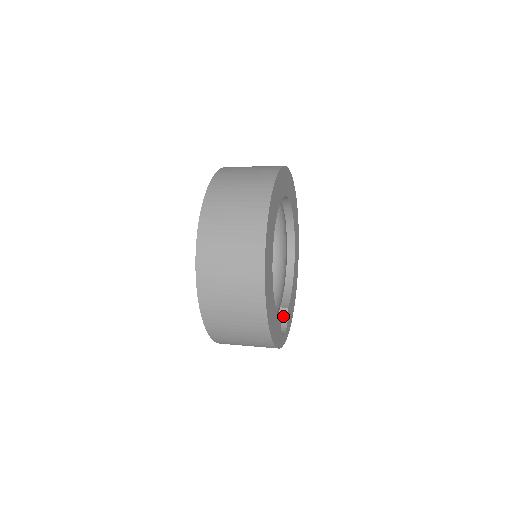
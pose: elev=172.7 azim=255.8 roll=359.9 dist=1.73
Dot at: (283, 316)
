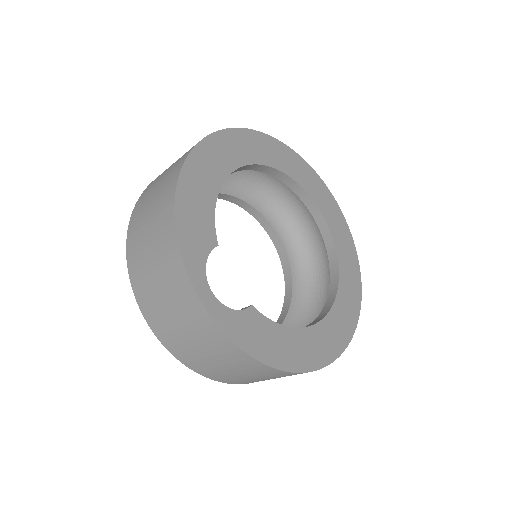
Dot at: occluded
